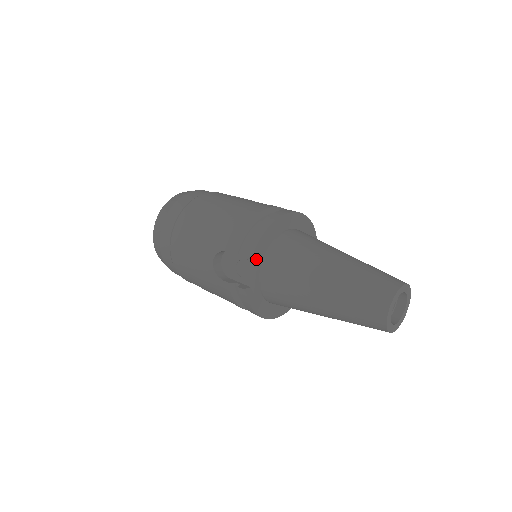
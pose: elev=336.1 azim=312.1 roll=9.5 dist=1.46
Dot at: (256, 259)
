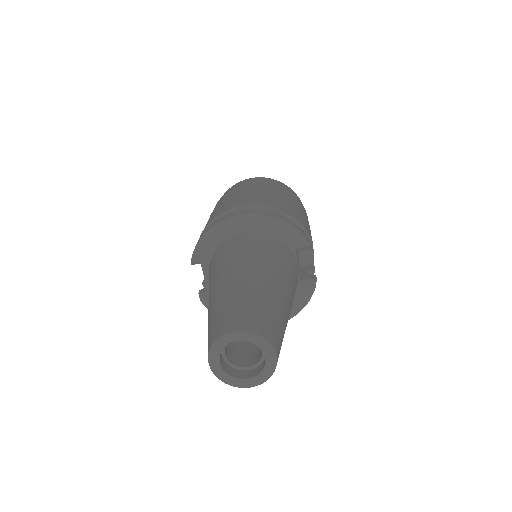
Dot at: (201, 265)
